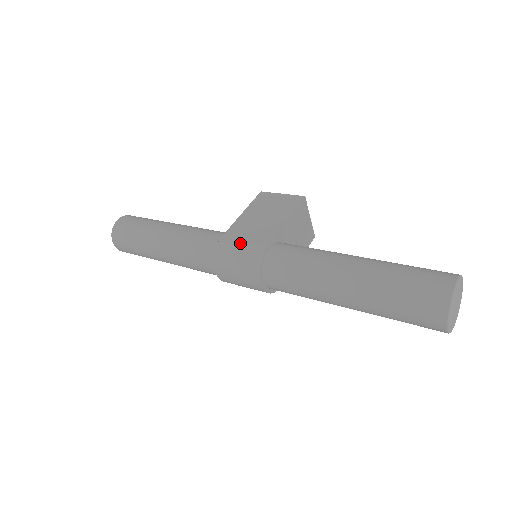
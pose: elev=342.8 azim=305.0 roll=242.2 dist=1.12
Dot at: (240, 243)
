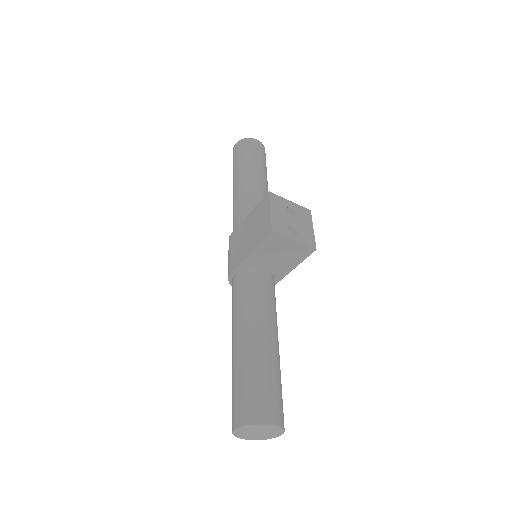
Dot at: (229, 253)
